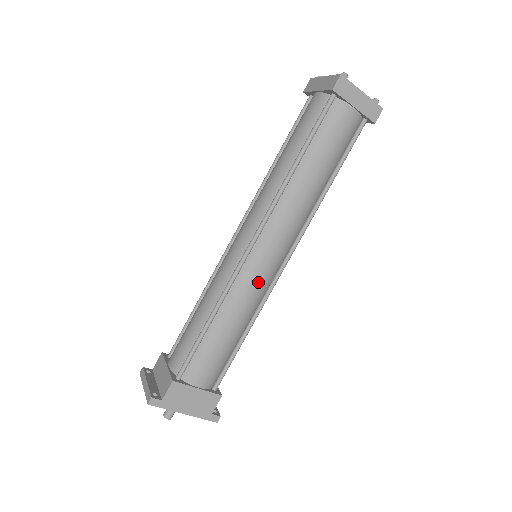
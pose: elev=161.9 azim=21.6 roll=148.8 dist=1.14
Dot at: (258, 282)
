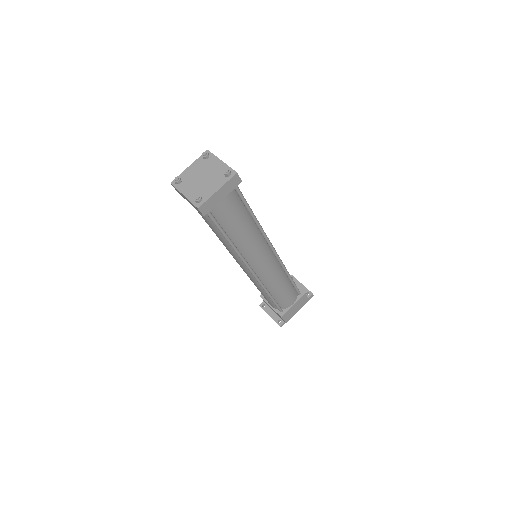
Dot at: (273, 272)
